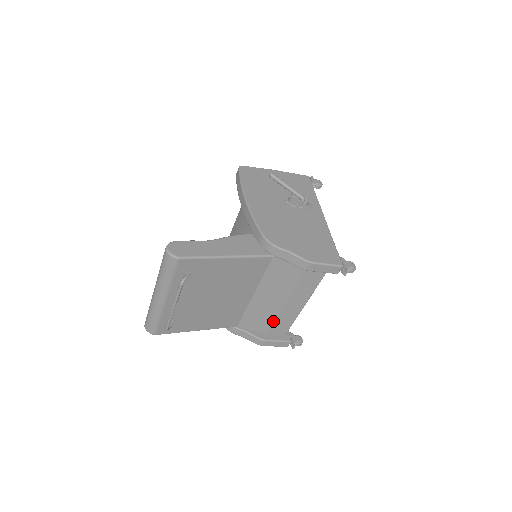
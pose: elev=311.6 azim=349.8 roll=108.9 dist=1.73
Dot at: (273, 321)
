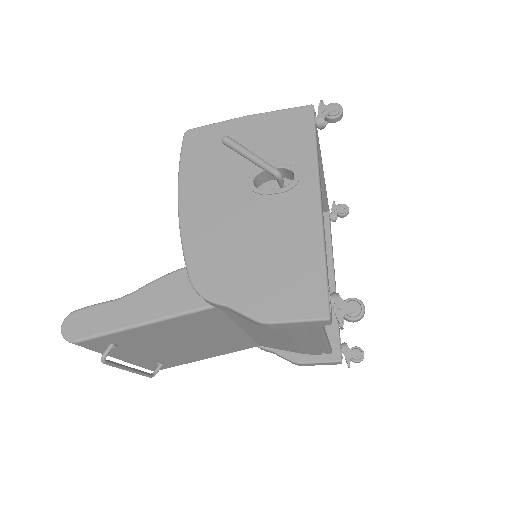
Dot at: (296, 347)
